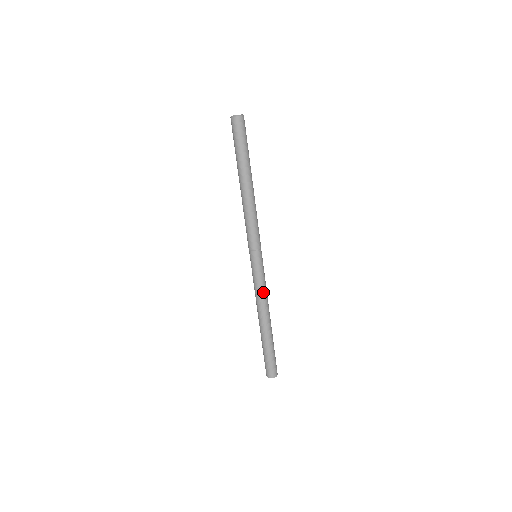
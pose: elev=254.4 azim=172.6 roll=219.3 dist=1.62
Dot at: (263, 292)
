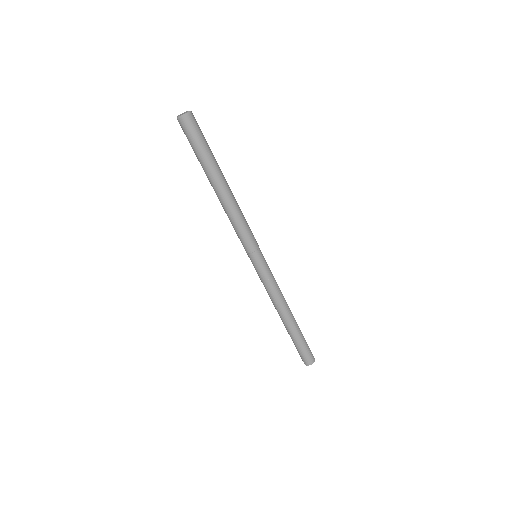
Dot at: (270, 292)
